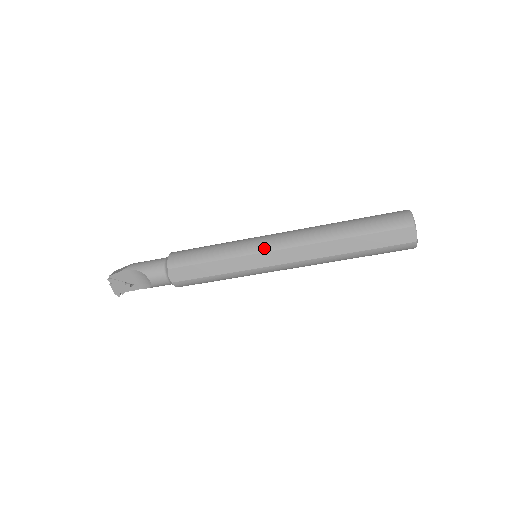
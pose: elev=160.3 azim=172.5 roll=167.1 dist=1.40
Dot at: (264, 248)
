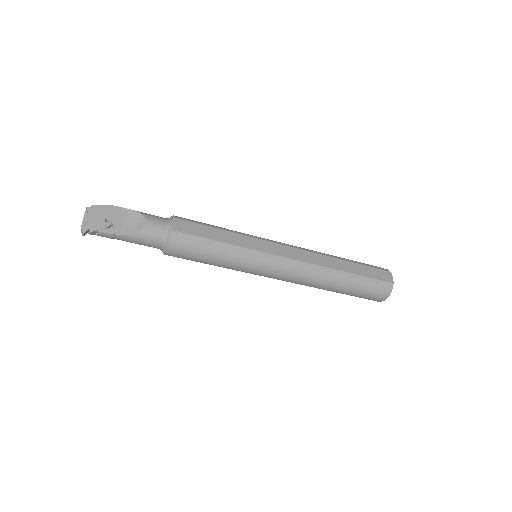
Dot at: (274, 241)
